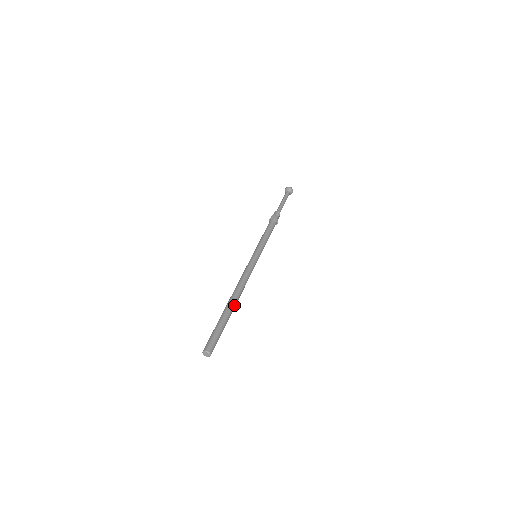
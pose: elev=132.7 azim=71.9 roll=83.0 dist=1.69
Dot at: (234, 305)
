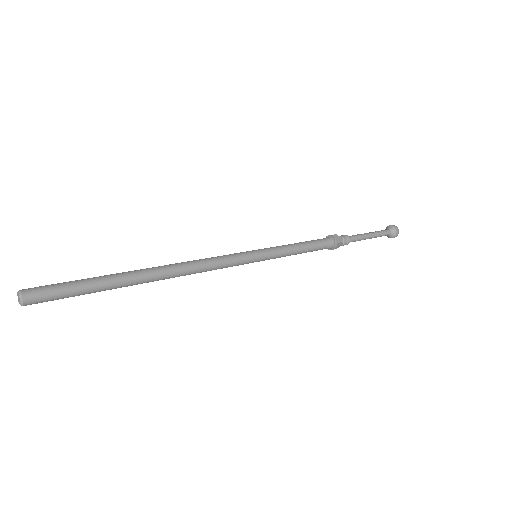
Dot at: (145, 279)
